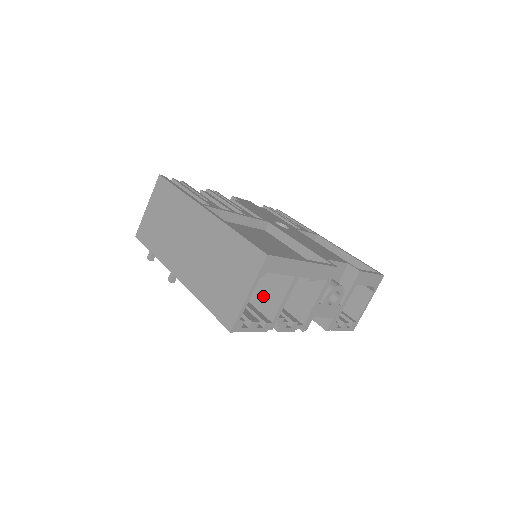
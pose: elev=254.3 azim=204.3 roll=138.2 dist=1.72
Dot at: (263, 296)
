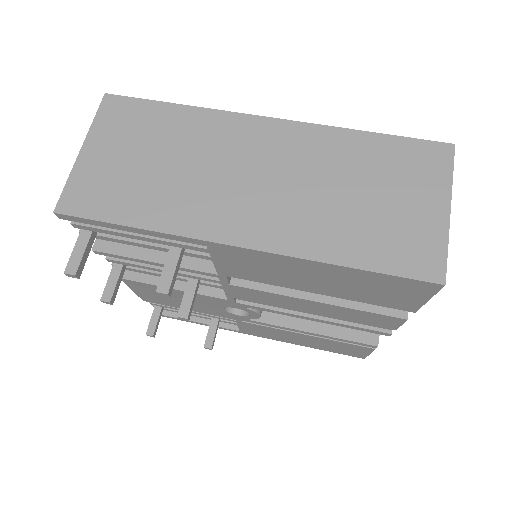
Dot at: occluded
